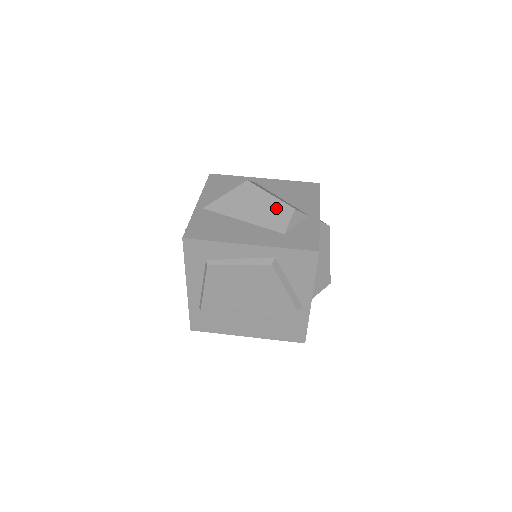
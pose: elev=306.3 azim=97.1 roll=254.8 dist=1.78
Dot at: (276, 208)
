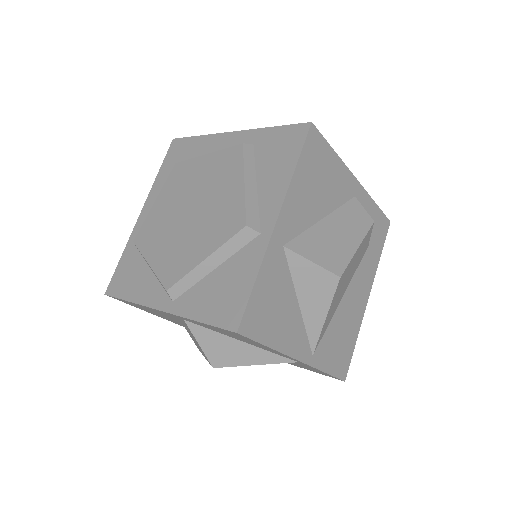
Dot at: occluded
